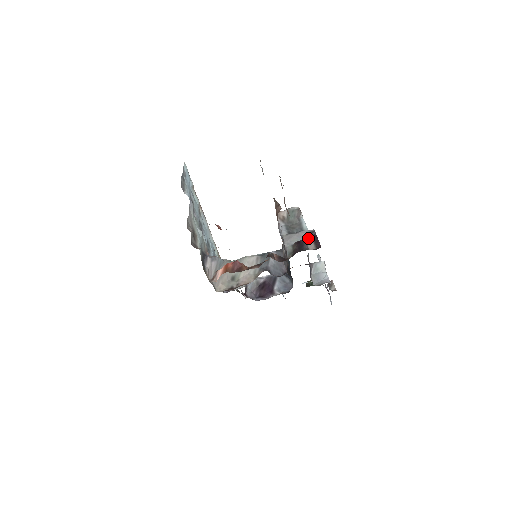
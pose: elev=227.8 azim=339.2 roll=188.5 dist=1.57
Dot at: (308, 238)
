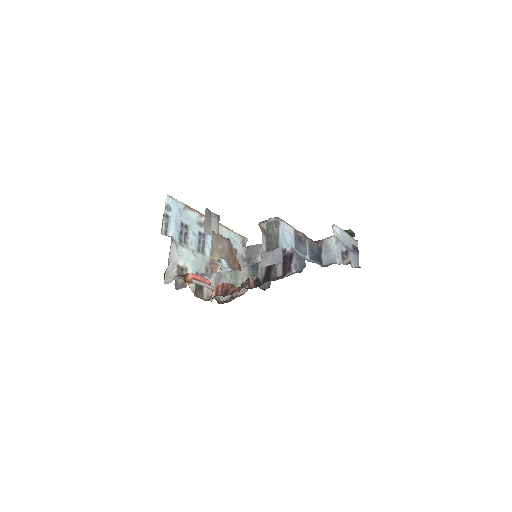
Dot at: (279, 259)
